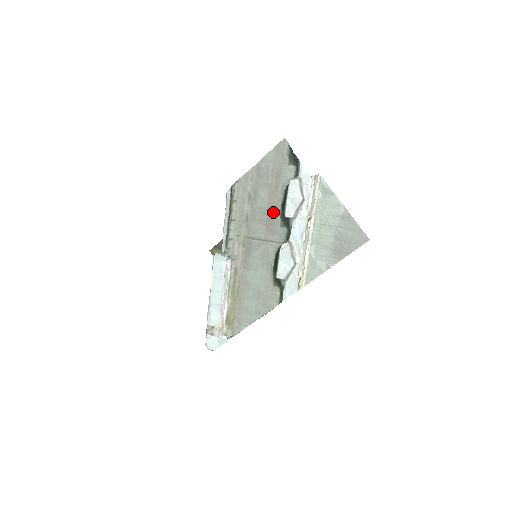
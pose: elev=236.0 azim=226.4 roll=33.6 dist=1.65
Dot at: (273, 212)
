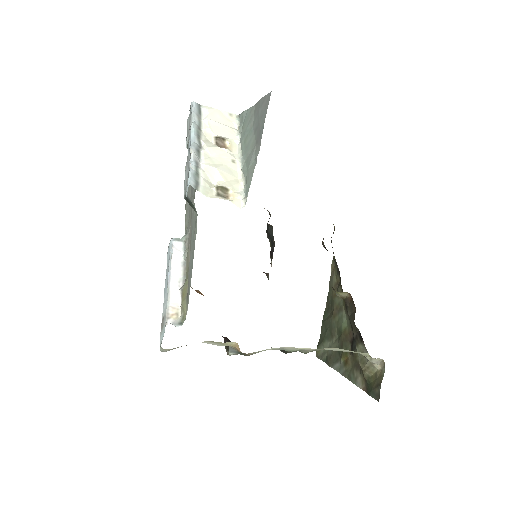
Dot at: occluded
